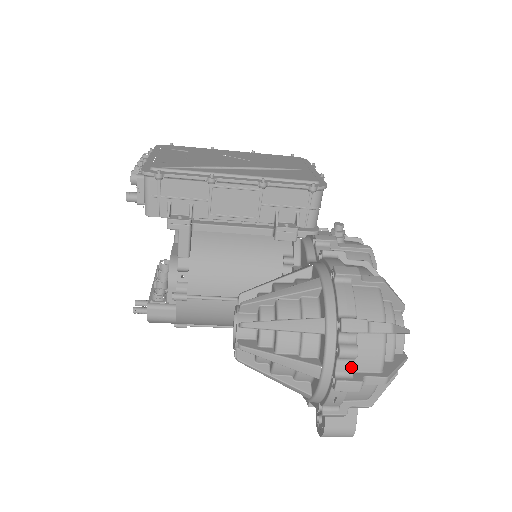
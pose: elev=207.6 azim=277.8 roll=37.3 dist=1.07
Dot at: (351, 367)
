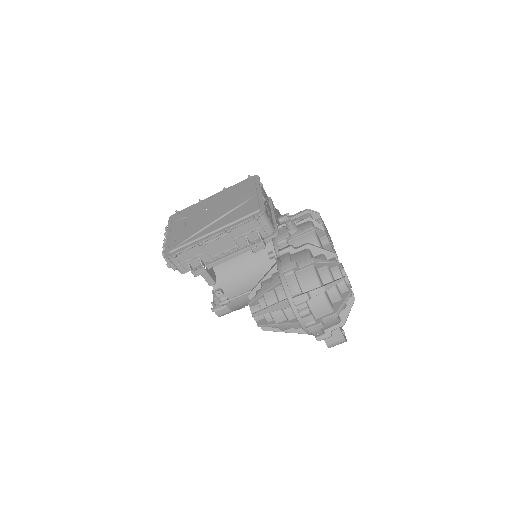
Dot at: (312, 318)
